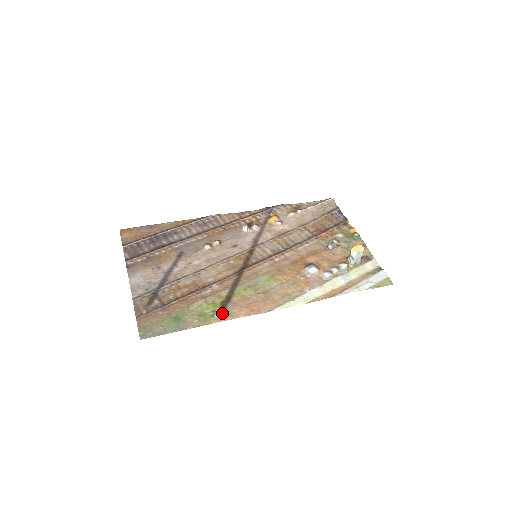
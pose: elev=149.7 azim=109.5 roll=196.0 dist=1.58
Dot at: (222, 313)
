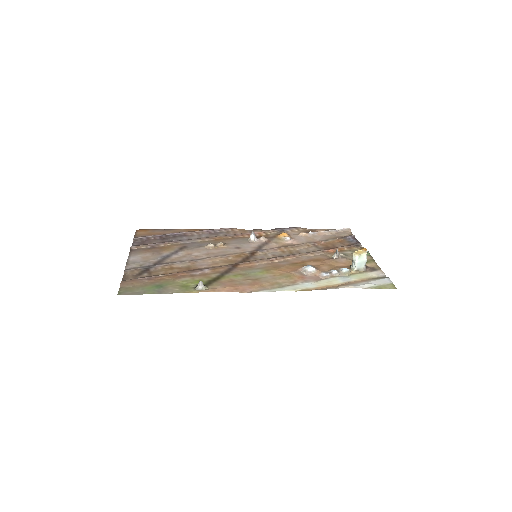
Dot at: (204, 285)
